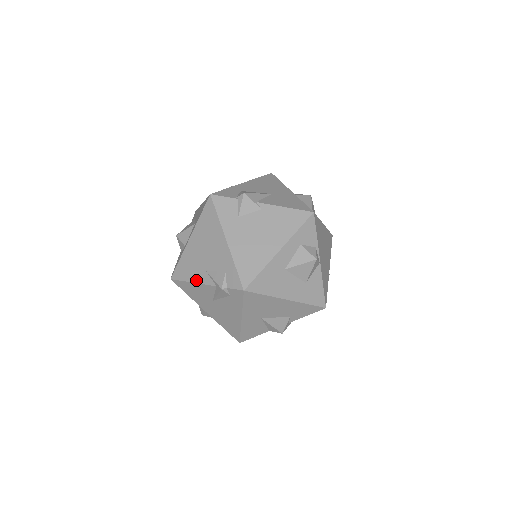
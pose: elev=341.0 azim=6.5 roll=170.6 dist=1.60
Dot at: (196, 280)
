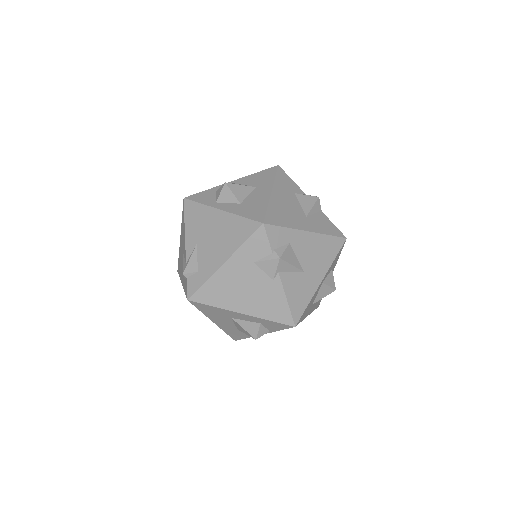
Dot at: (187, 235)
